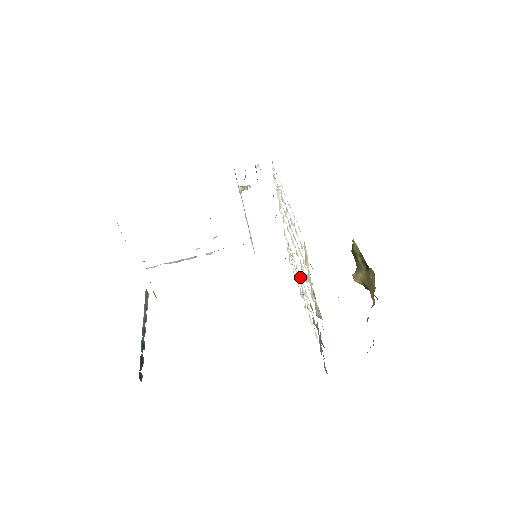
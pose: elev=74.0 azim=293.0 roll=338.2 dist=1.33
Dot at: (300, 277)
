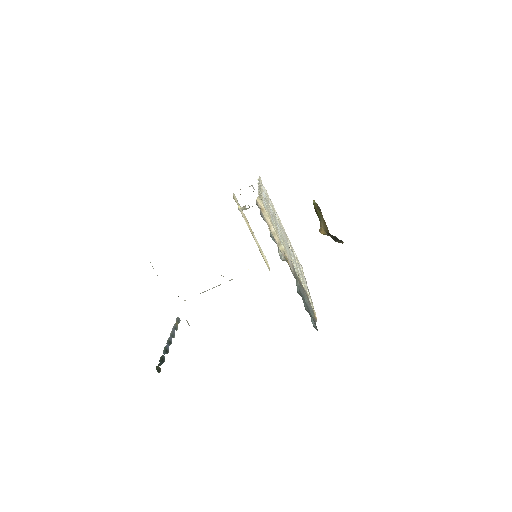
Dot at: occluded
